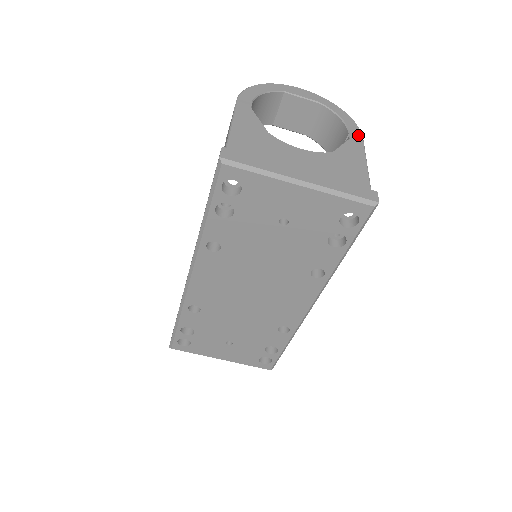
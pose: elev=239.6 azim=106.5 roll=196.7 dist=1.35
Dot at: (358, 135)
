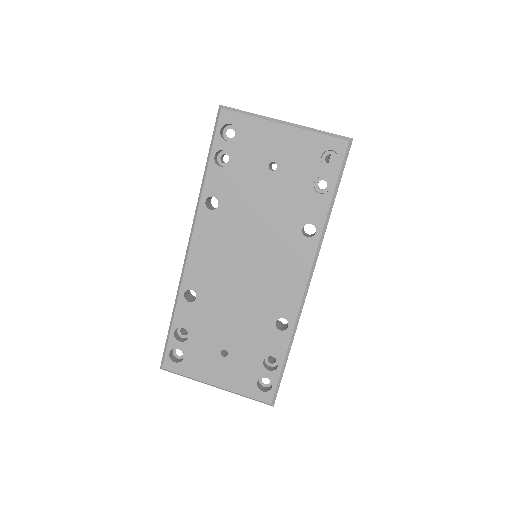
Dot at: occluded
